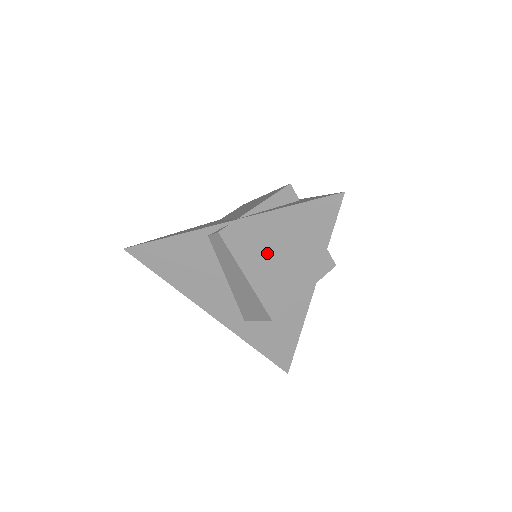
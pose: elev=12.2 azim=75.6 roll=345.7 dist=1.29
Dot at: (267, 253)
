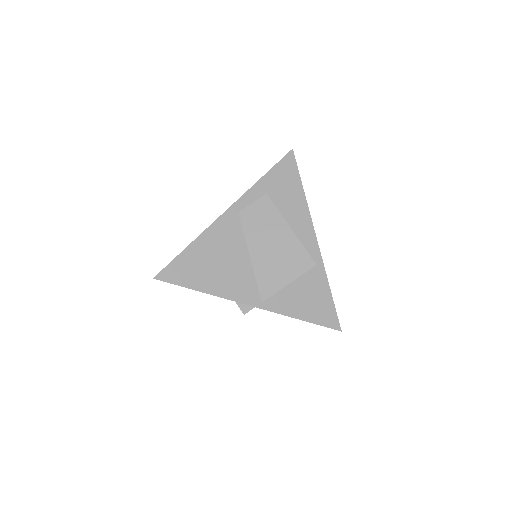
Dot at: occluded
